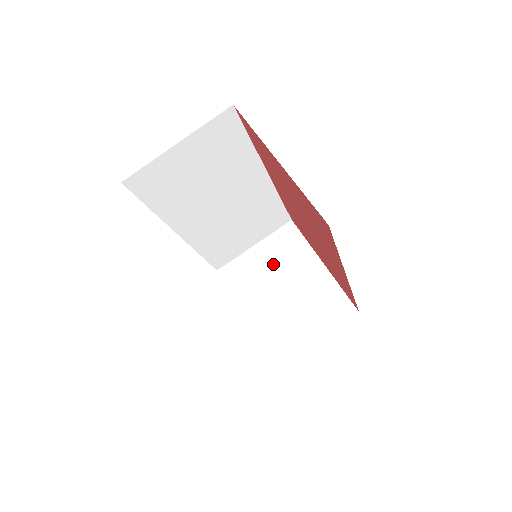
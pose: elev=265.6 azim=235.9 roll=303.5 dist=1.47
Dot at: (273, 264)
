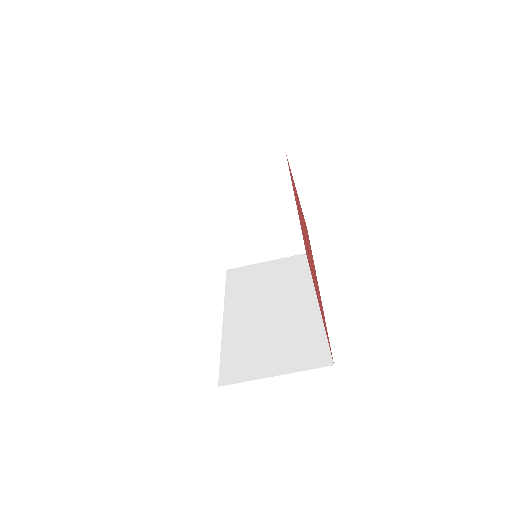
Dot at: (253, 190)
